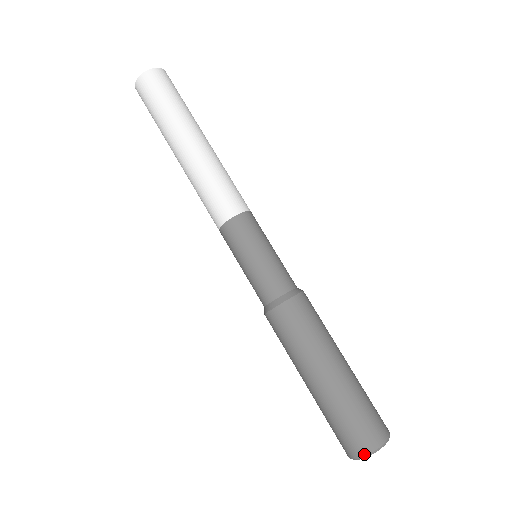
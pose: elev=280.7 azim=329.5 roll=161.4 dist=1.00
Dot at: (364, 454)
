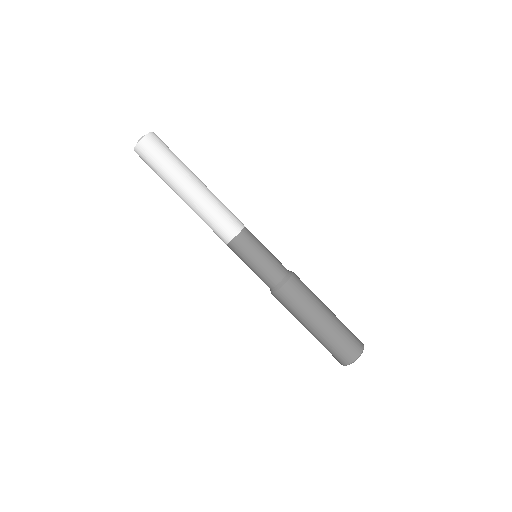
Dot at: occluded
